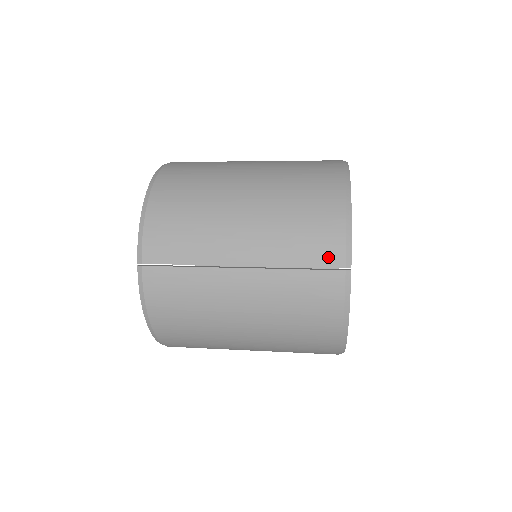
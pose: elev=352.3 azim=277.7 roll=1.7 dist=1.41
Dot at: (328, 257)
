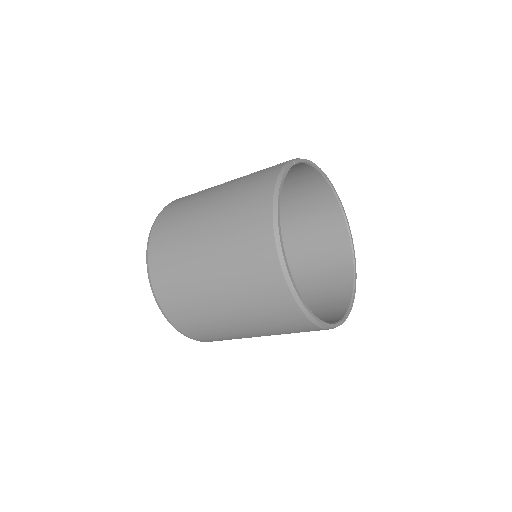
Dot at: occluded
